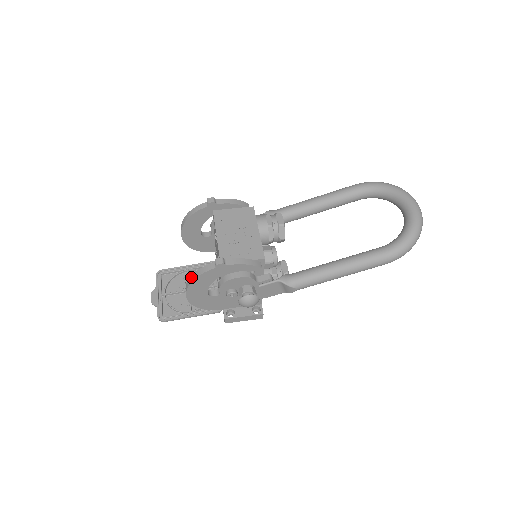
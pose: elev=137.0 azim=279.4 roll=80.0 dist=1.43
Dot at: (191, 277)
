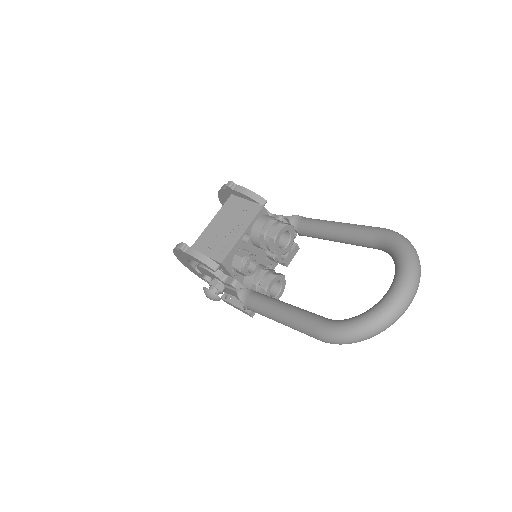
Dot at: occluded
